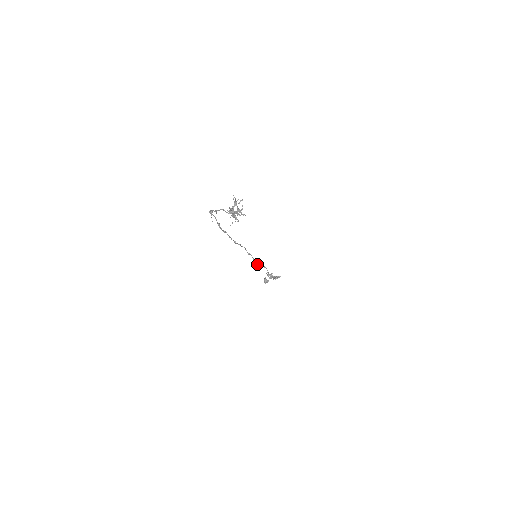
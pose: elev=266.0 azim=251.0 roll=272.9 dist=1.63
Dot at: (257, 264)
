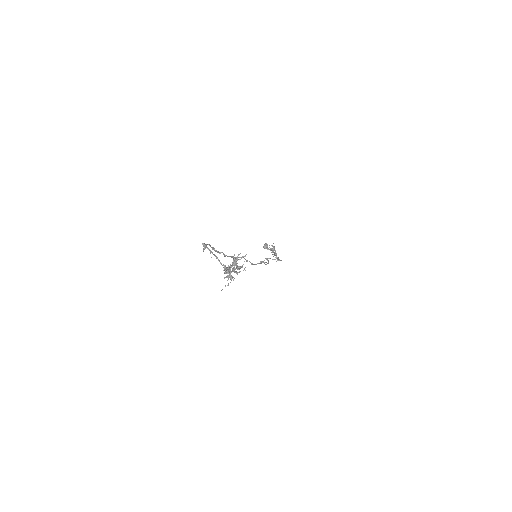
Dot at: (255, 264)
